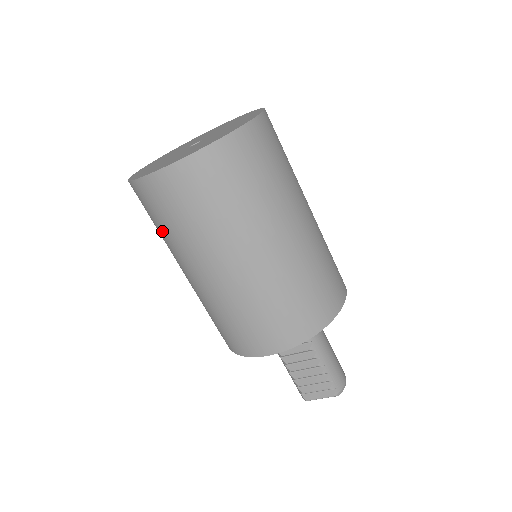
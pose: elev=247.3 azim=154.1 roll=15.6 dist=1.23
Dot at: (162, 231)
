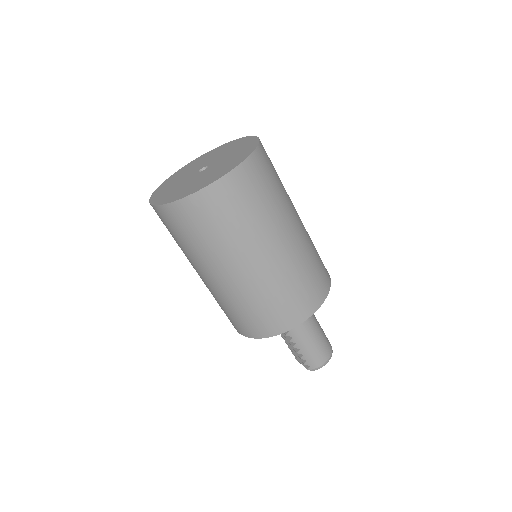
Dot at: occluded
